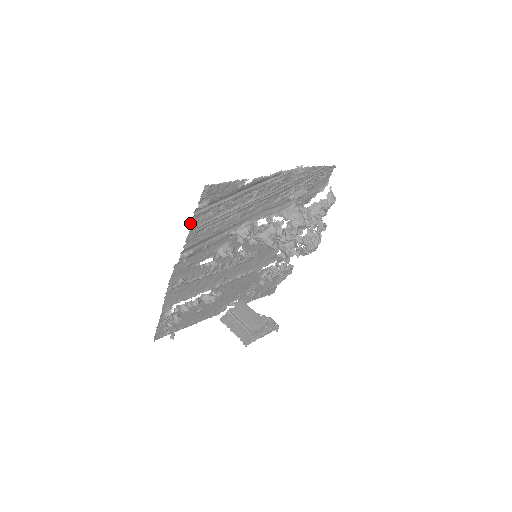
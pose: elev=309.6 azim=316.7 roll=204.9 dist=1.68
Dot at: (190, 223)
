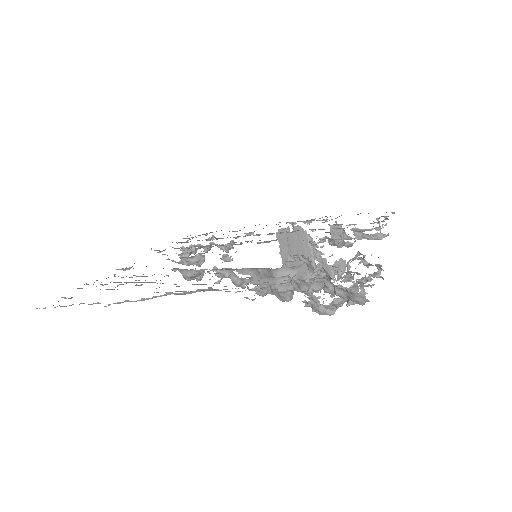
Dot at: occluded
